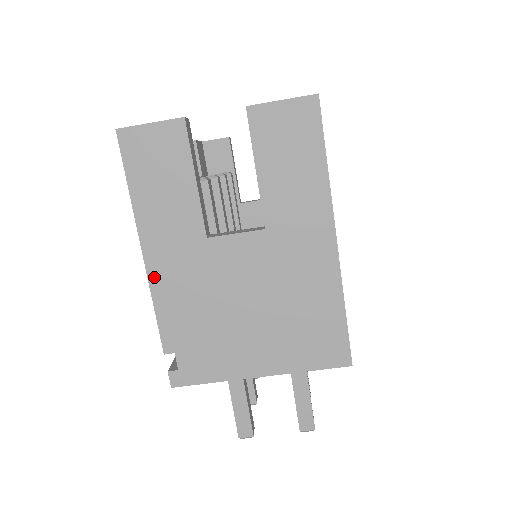
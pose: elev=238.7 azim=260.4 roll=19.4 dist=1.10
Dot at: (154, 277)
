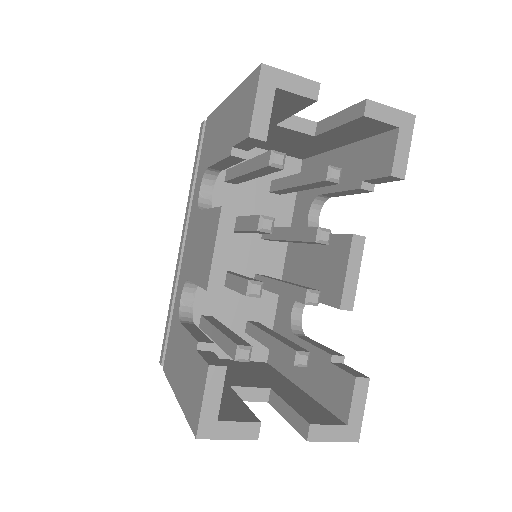
Dot at: occluded
